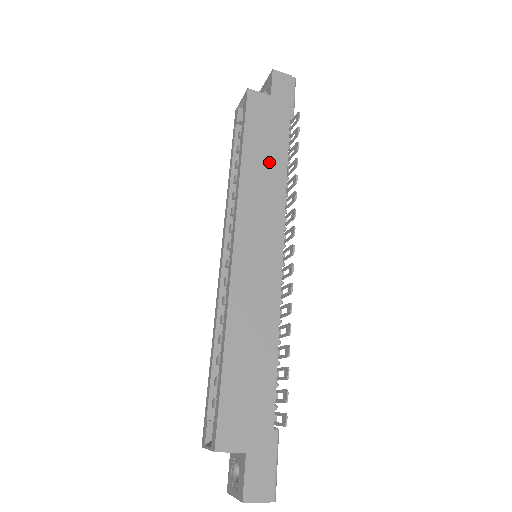
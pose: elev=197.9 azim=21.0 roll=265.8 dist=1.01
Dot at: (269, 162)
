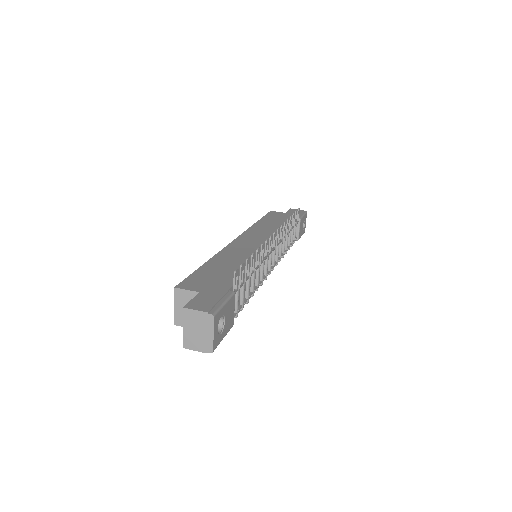
Dot at: (275, 225)
